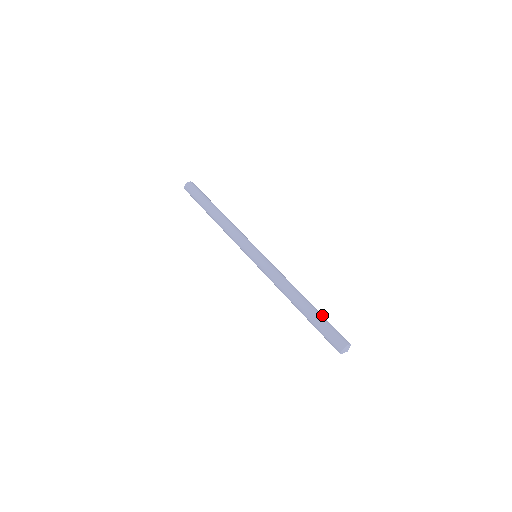
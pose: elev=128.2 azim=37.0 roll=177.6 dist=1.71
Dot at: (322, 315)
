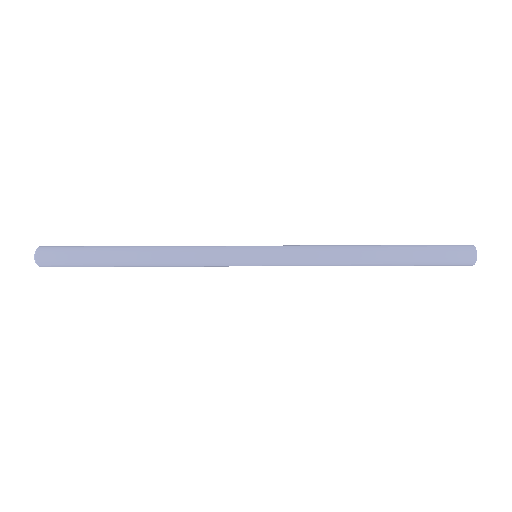
Dot at: (415, 258)
